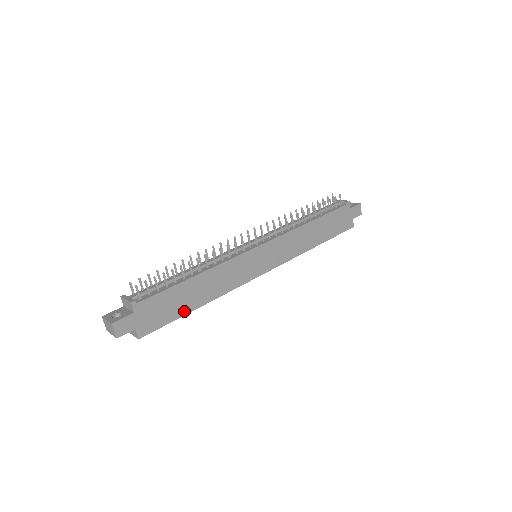
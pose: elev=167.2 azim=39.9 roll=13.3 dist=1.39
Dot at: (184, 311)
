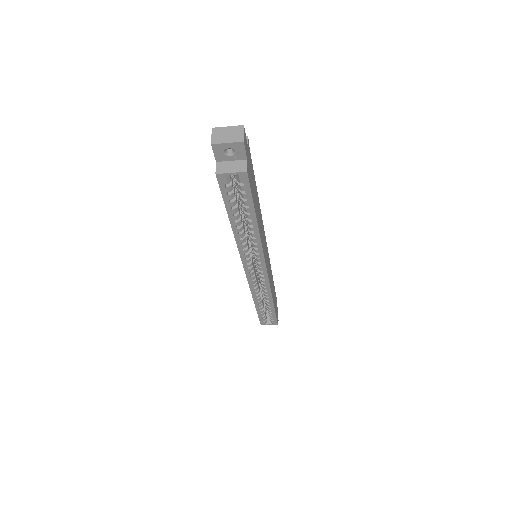
Dot at: (255, 208)
